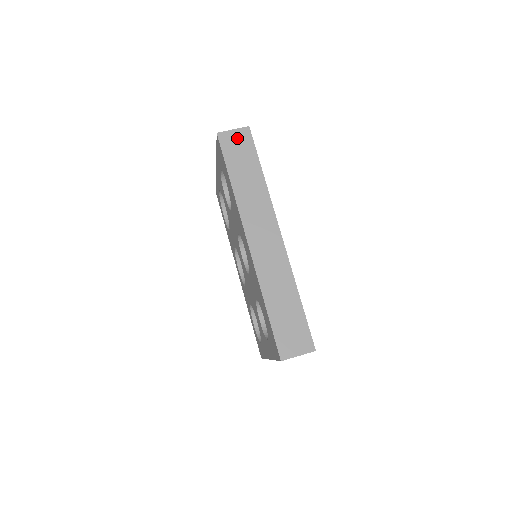
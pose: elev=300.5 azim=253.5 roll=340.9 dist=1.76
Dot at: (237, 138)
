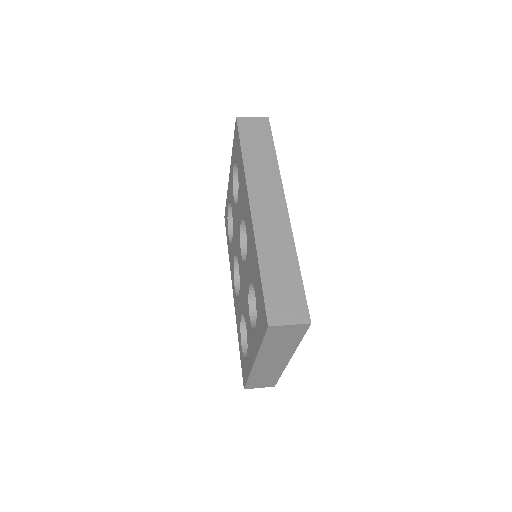
Dot at: (255, 124)
